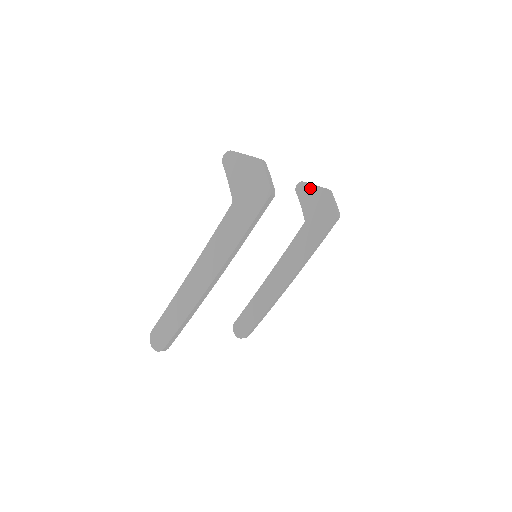
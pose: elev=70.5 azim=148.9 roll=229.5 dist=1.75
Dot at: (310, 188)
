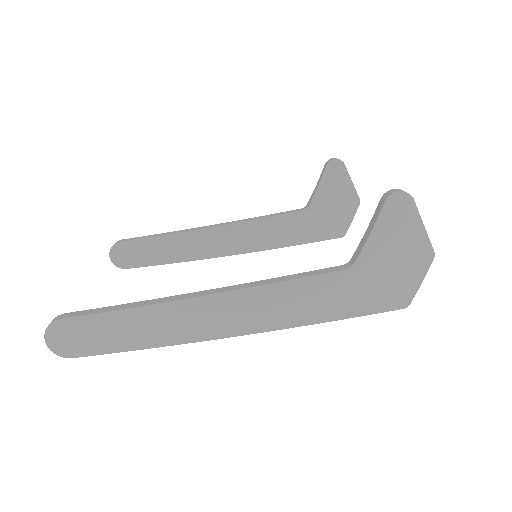
Dot at: (345, 179)
